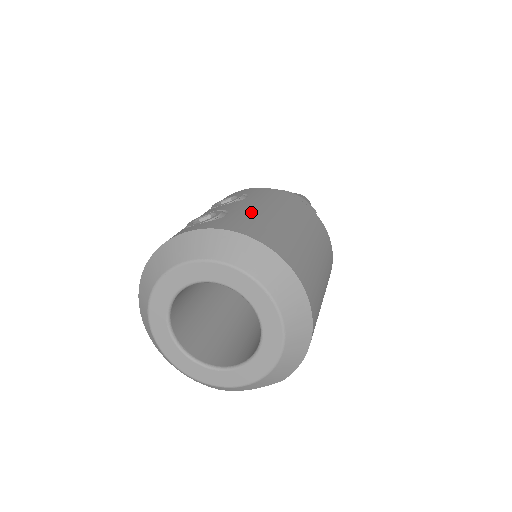
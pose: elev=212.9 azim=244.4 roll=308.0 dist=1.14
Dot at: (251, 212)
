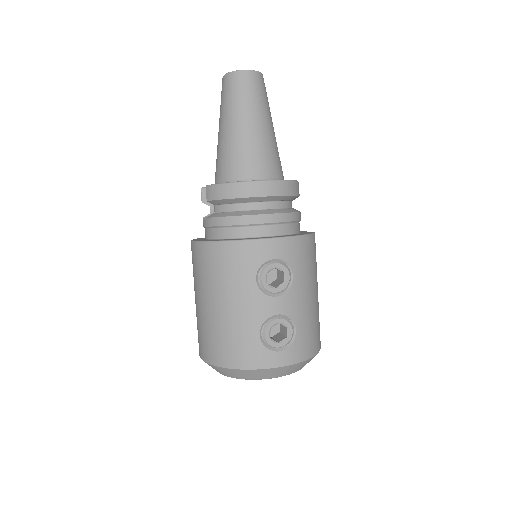
Dot at: (306, 315)
